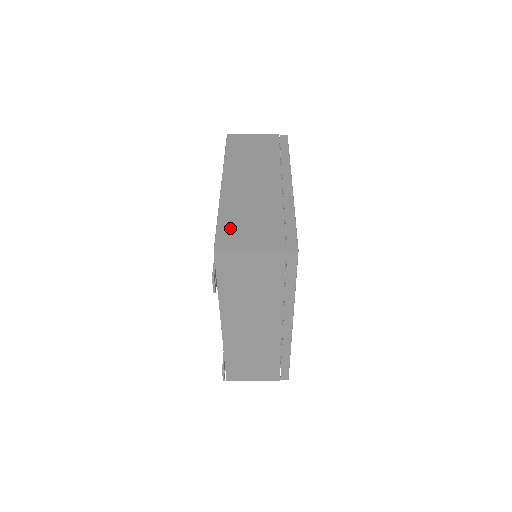
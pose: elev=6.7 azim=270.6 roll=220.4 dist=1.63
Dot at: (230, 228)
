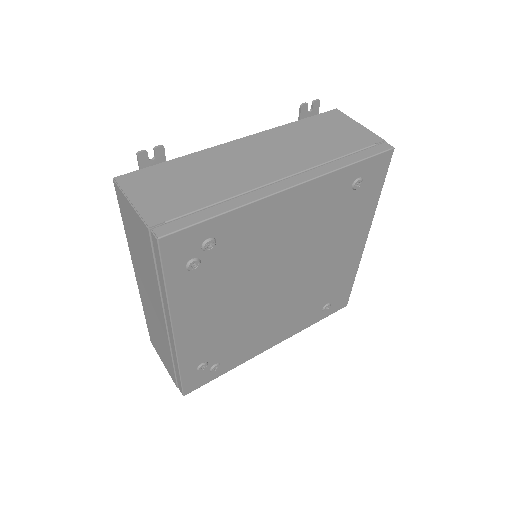
Dot at: (152, 335)
